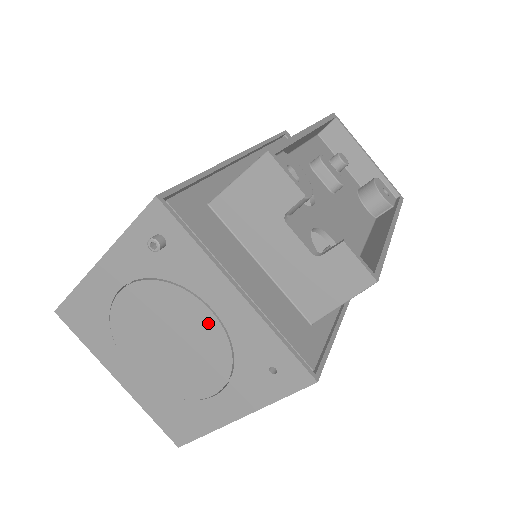
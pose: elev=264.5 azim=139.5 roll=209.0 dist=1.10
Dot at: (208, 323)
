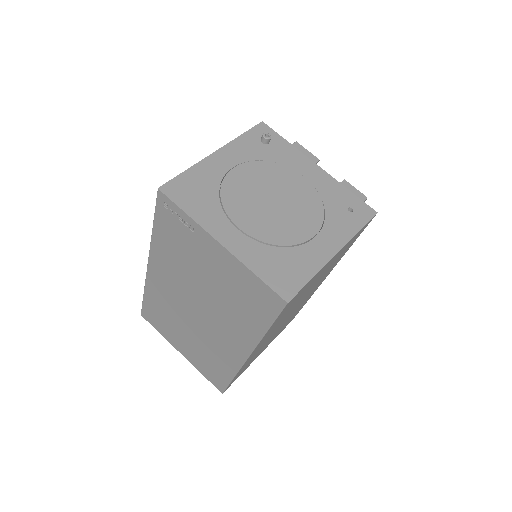
Dot at: (303, 184)
